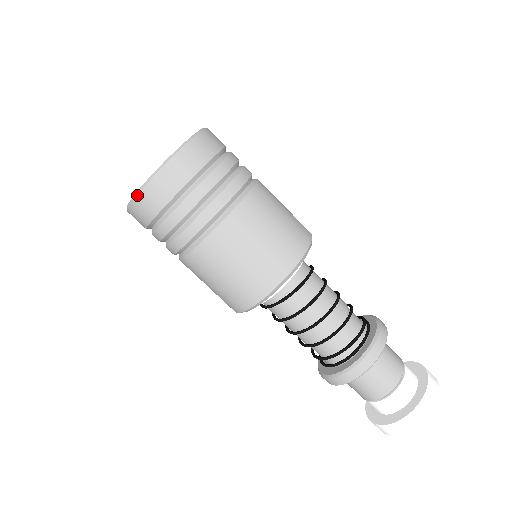
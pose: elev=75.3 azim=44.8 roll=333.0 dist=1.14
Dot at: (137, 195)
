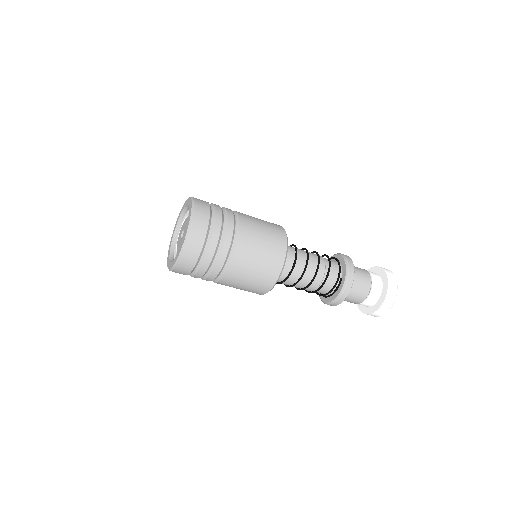
Dot at: occluded
